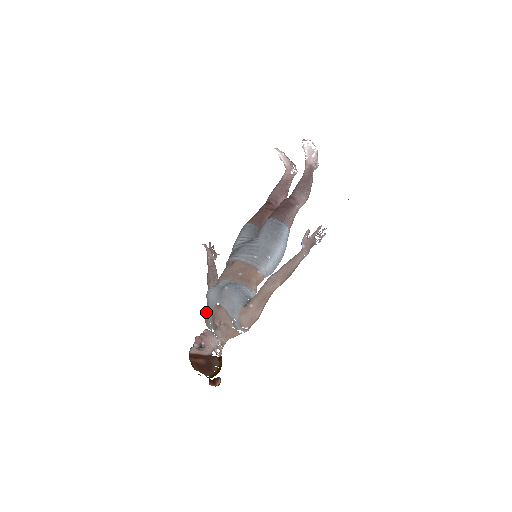
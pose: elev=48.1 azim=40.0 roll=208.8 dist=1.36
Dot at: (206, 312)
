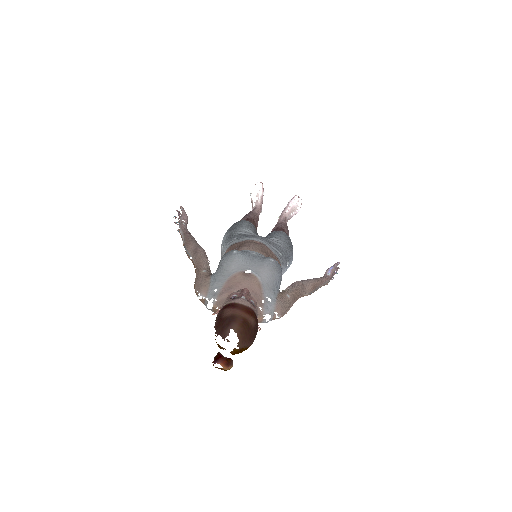
Dot at: (202, 275)
